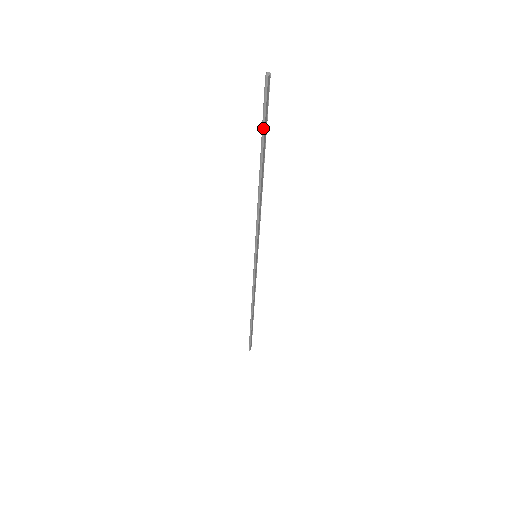
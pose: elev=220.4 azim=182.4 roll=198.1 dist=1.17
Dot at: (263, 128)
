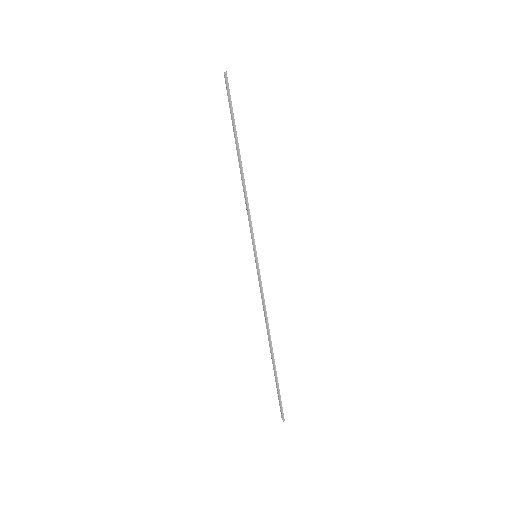
Dot at: (232, 112)
